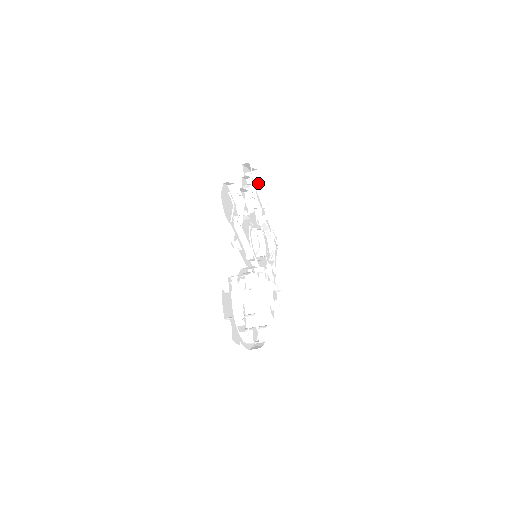
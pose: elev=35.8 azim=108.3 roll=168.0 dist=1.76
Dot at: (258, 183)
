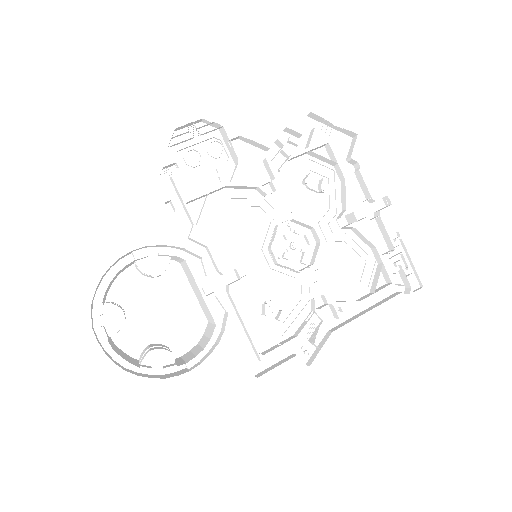
Dot at: (350, 156)
